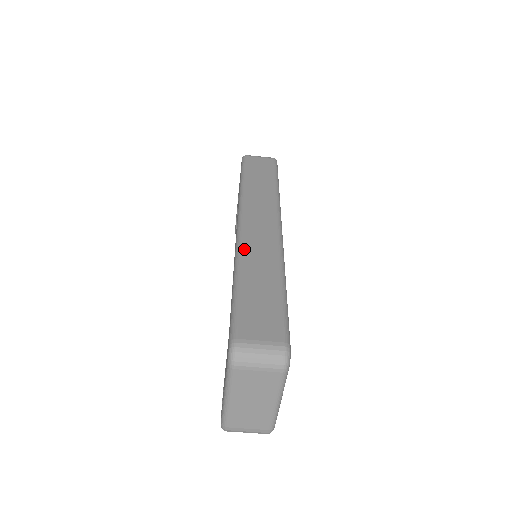
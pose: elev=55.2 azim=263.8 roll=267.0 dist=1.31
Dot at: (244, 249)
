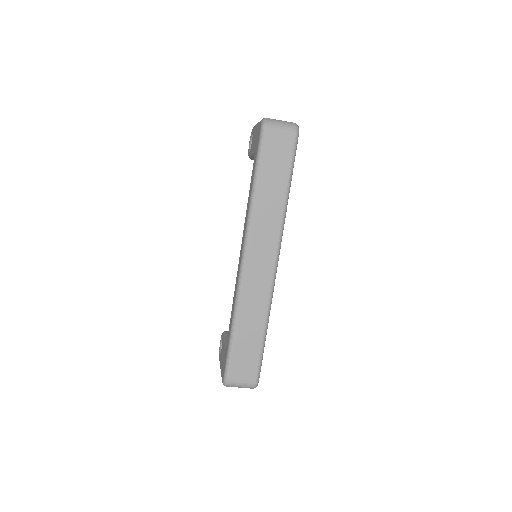
Dot at: (243, 296)
